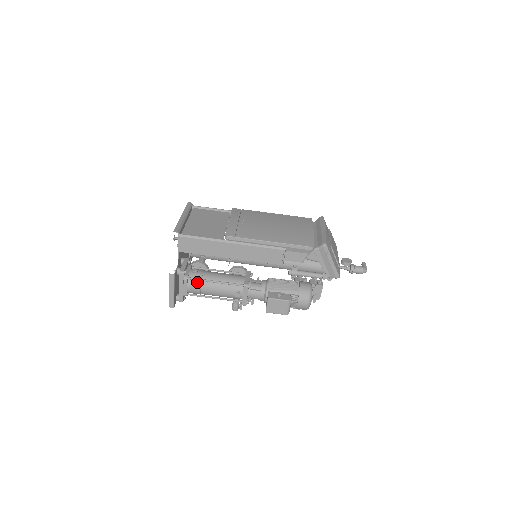
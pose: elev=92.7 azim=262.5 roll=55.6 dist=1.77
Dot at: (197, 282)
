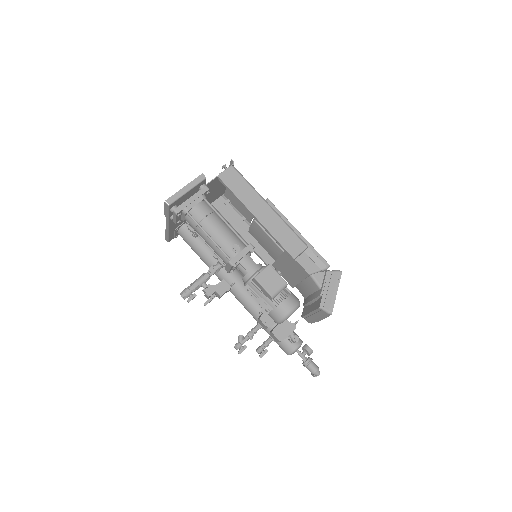
Dot at: (209, 209)
